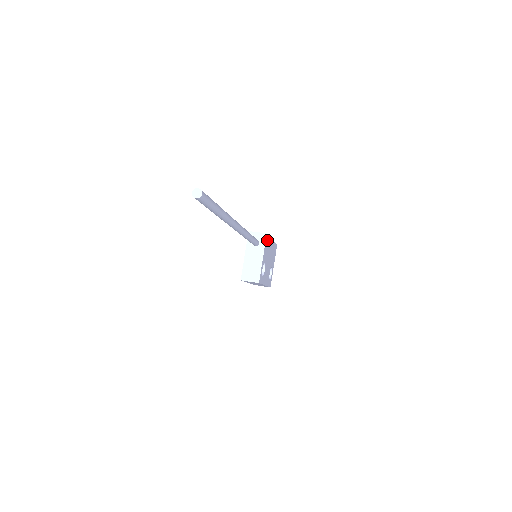
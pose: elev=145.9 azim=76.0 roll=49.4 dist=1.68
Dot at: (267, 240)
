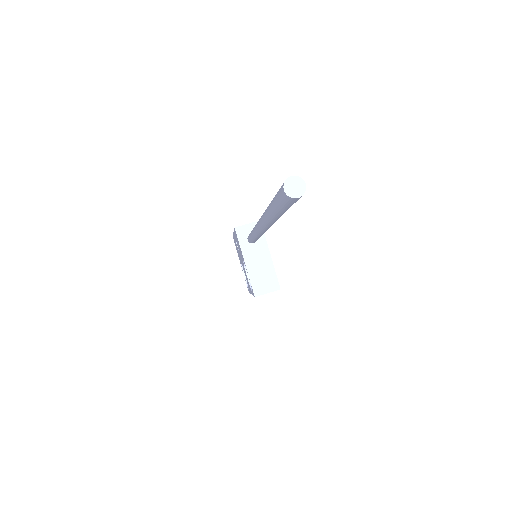
Dot at: occluded
